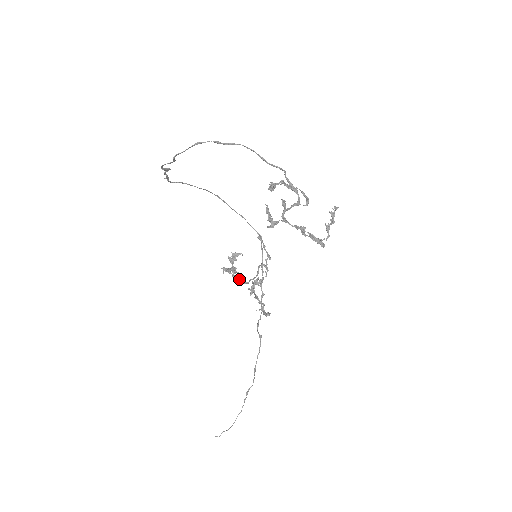
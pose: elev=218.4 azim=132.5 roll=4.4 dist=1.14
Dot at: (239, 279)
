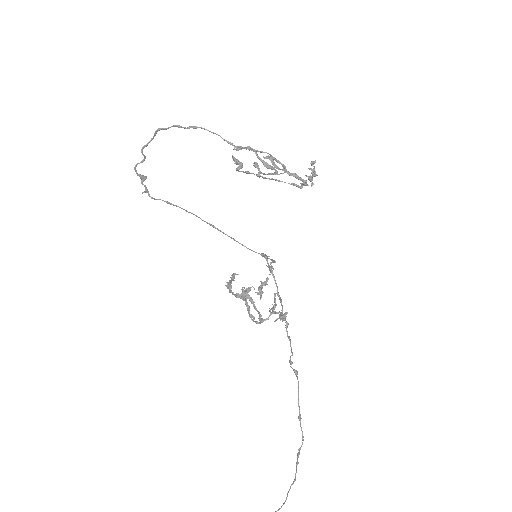
Dot at: occluded
